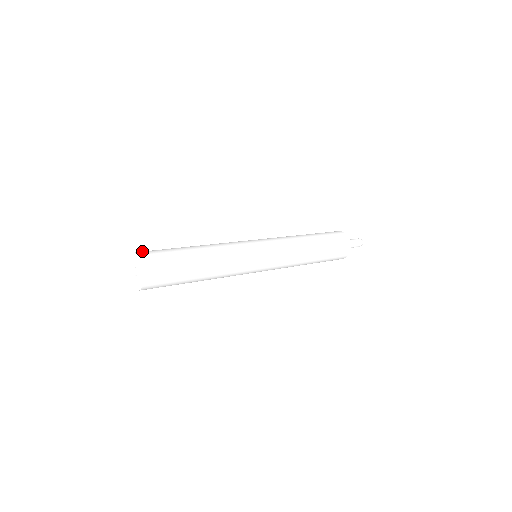
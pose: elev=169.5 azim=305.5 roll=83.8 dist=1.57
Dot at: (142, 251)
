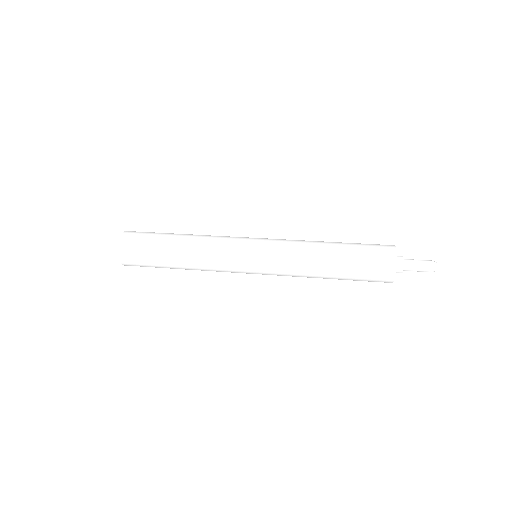
Dot at: occluded
